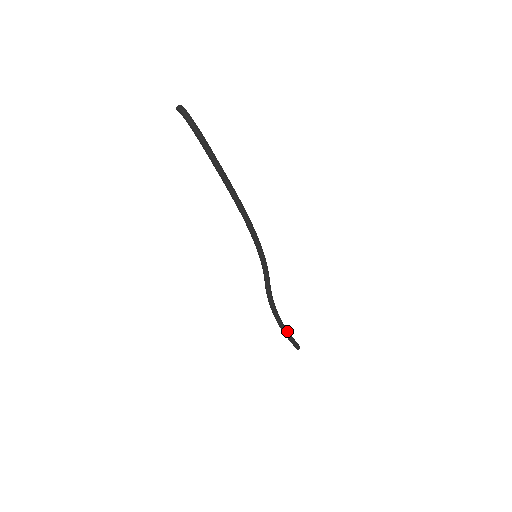
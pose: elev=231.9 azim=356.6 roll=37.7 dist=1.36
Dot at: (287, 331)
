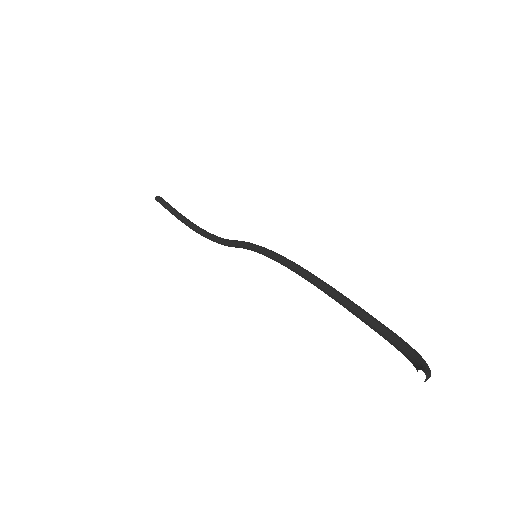
Dot at: (185, 218)
